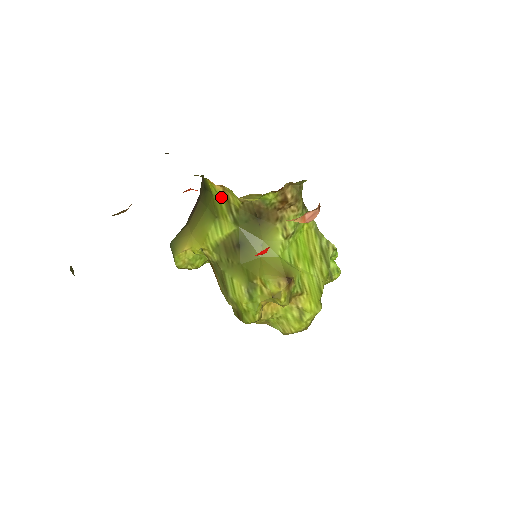
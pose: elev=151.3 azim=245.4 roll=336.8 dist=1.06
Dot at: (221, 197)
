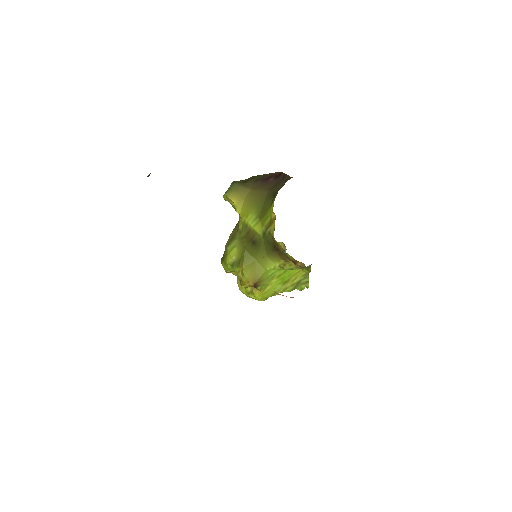
Dot at: (271, 217)
